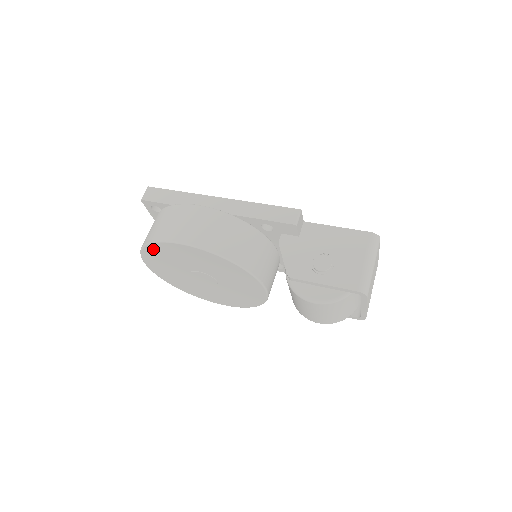
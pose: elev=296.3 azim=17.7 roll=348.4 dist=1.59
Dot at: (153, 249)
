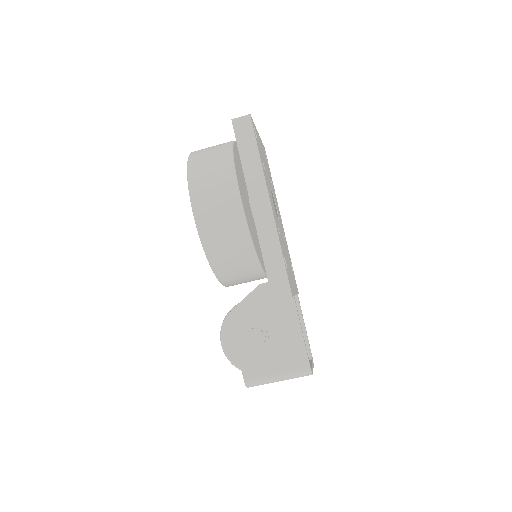
Dot at: occluded
